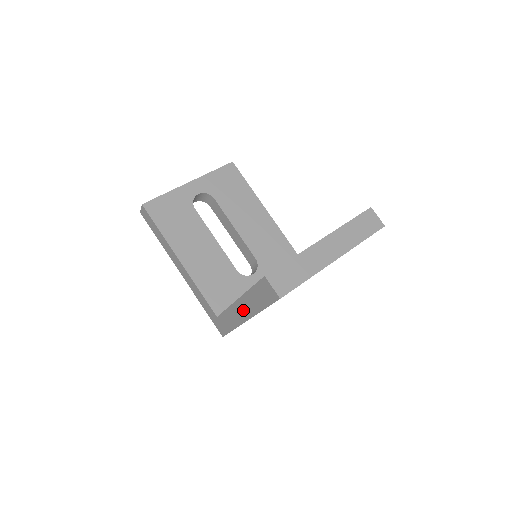
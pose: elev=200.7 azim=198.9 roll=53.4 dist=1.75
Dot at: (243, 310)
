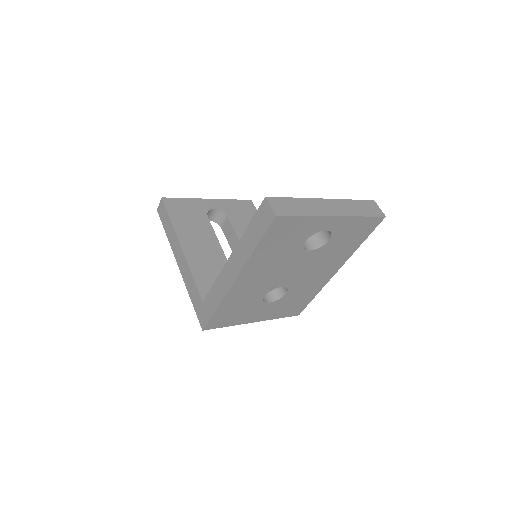
Dot at: (234, 266)
